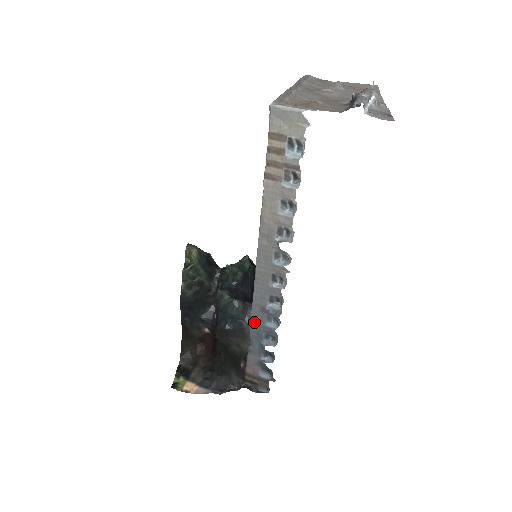
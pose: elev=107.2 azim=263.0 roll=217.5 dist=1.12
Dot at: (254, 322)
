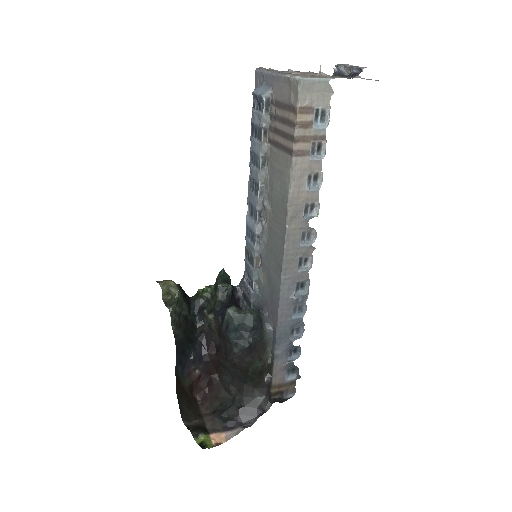
Dot at: (281, 321)
